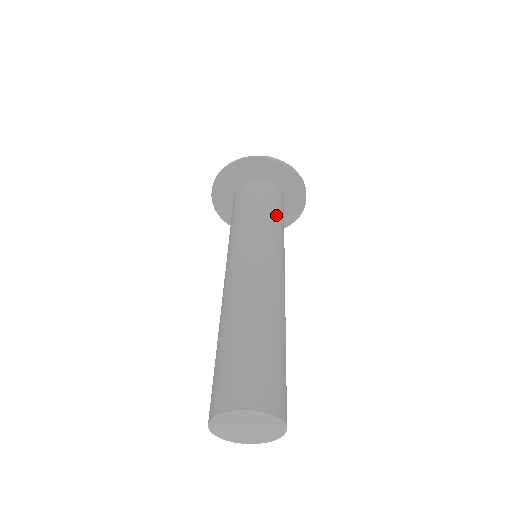
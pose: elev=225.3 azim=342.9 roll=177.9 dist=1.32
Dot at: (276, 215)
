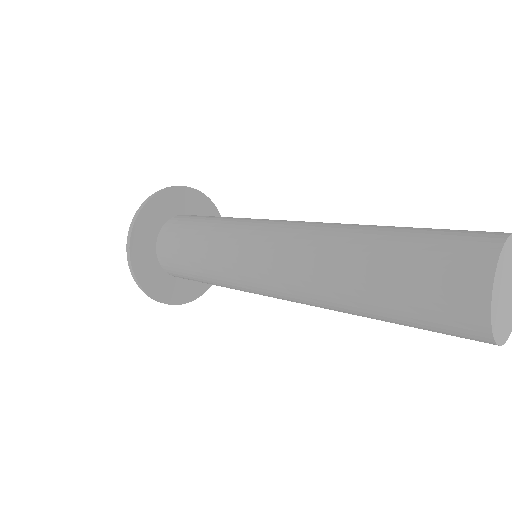
Dot at: occluded
